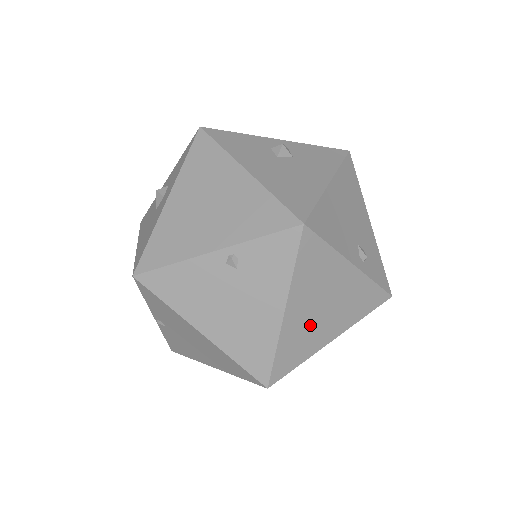
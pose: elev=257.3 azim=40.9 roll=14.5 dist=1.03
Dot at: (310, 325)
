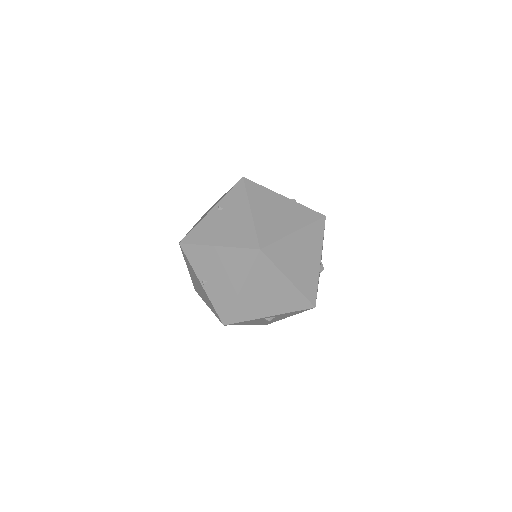
Dot at: (272, 220)
